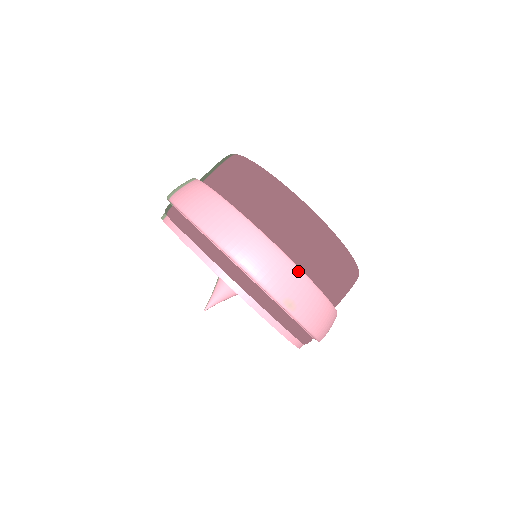
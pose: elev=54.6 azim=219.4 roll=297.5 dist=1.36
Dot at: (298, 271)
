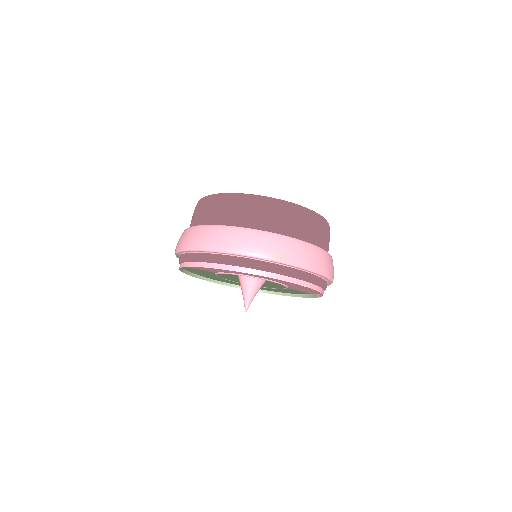
Dot at: (272, 235)
